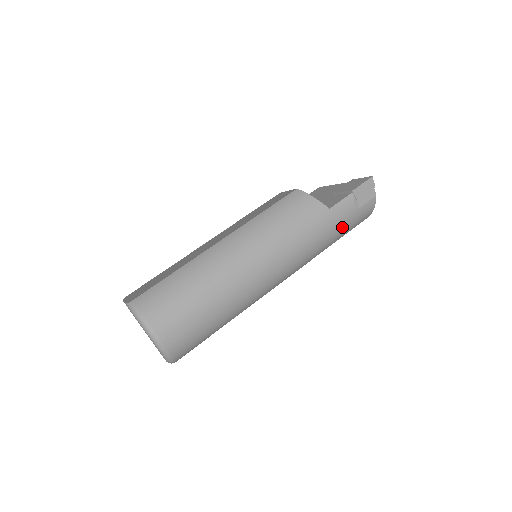
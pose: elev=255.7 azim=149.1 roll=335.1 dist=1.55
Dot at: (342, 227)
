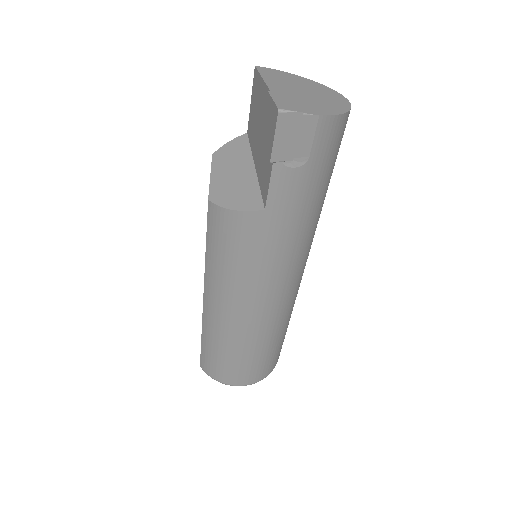
Dot at: (310, 194)
